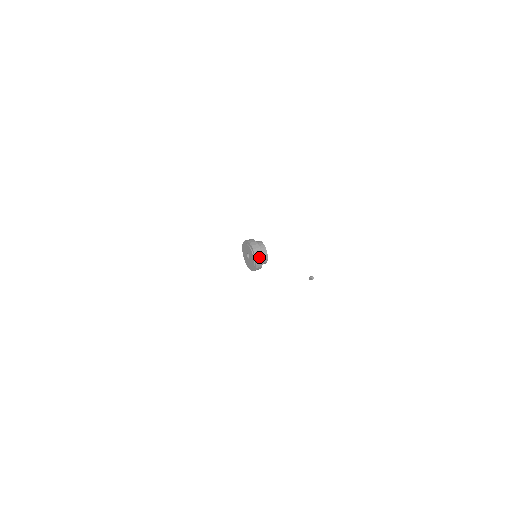
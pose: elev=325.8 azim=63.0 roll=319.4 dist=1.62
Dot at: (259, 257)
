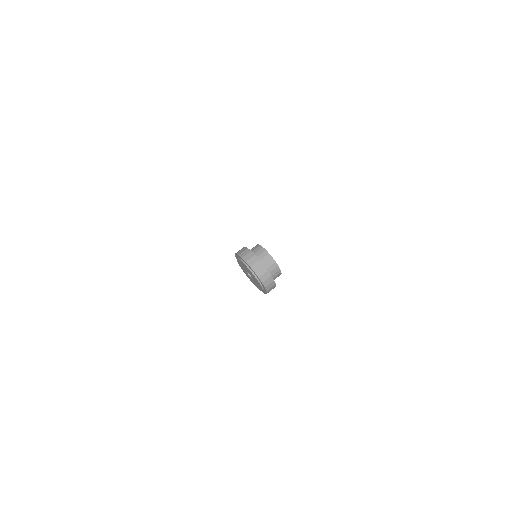
Dot at: occluded
